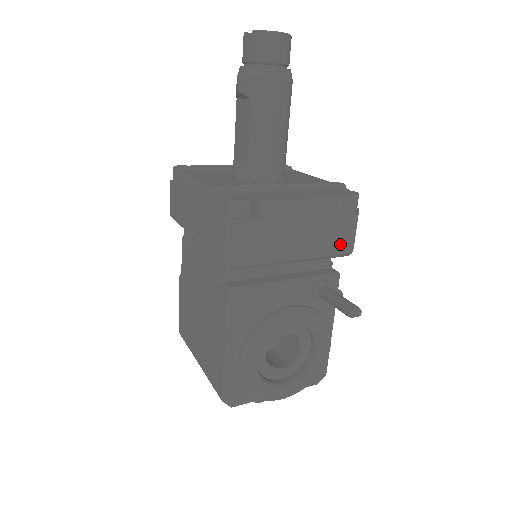
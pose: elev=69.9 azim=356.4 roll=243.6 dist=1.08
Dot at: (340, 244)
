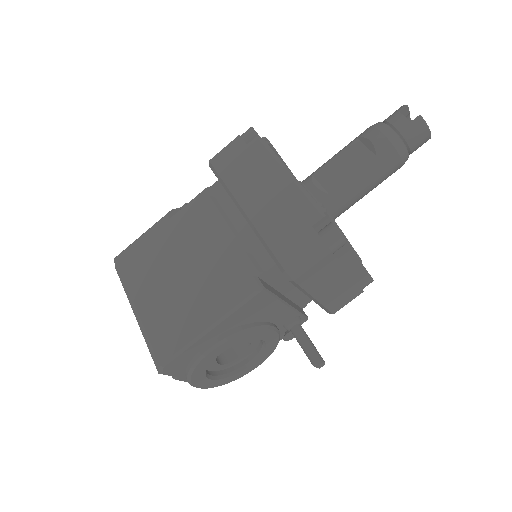
Dot at: (337, 304)
